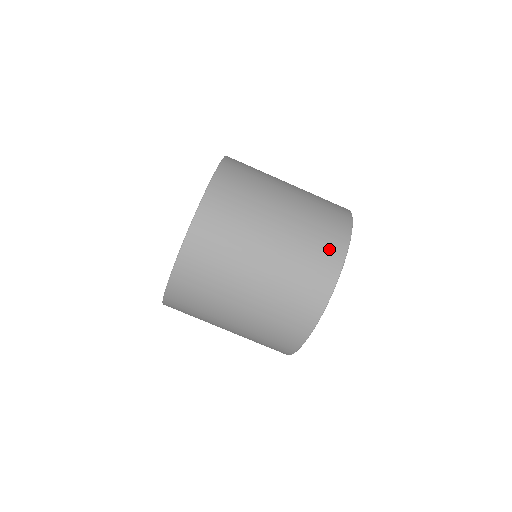
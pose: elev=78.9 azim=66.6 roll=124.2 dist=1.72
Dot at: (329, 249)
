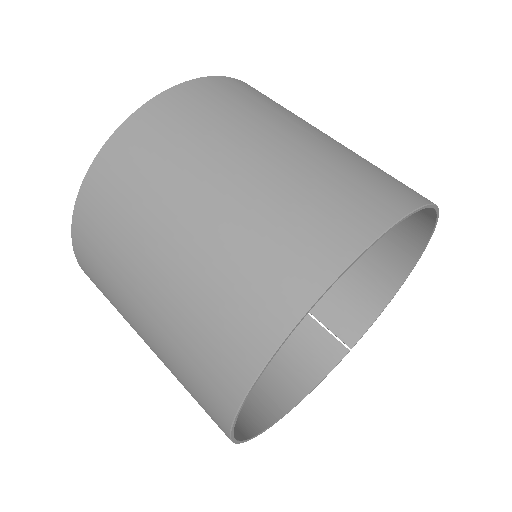
Dot at: occluded
